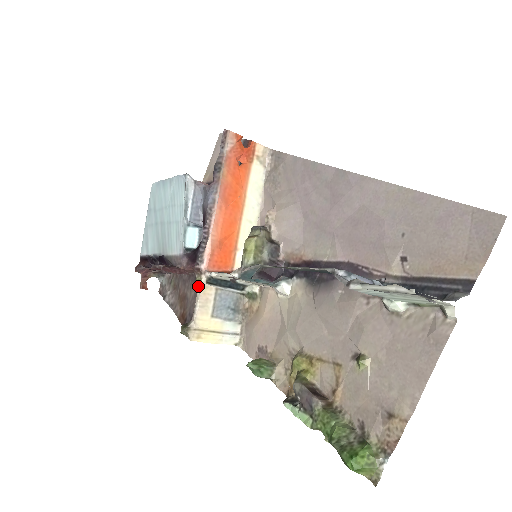
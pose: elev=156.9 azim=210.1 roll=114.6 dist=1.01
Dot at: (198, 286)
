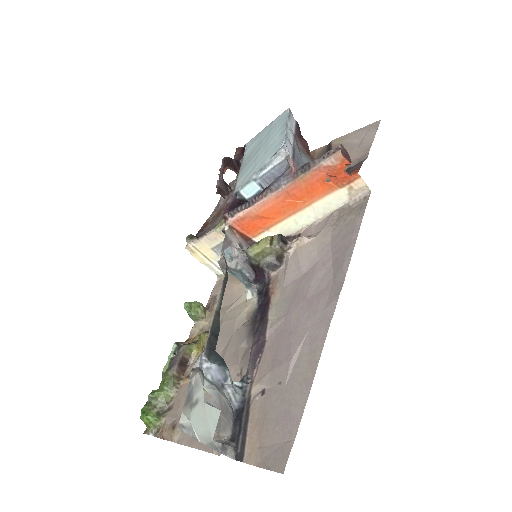
Dot at: (217, 226)
